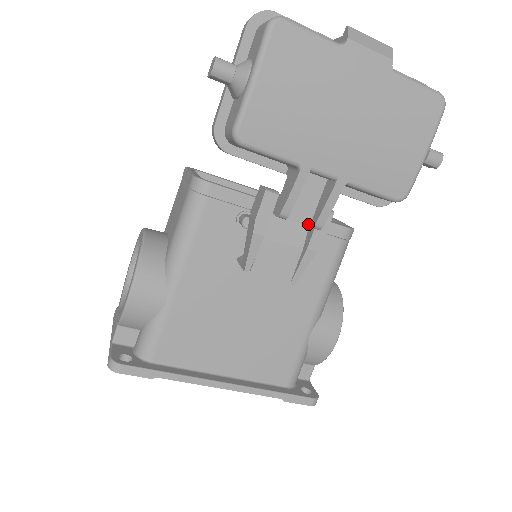
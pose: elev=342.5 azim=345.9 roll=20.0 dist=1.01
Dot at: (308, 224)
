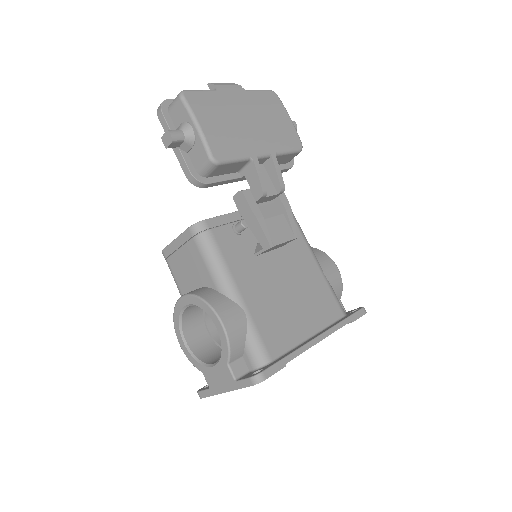
Dot at: (276, 193)
